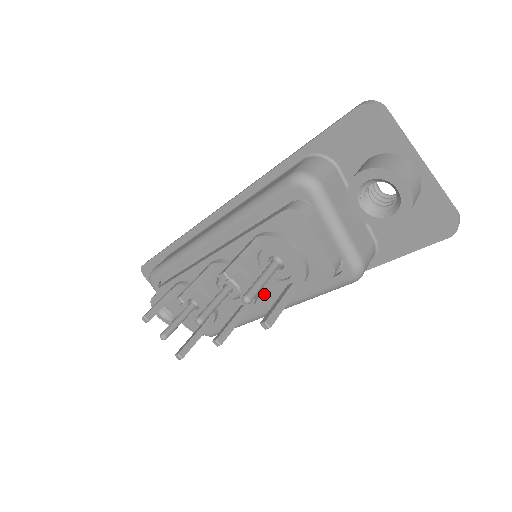
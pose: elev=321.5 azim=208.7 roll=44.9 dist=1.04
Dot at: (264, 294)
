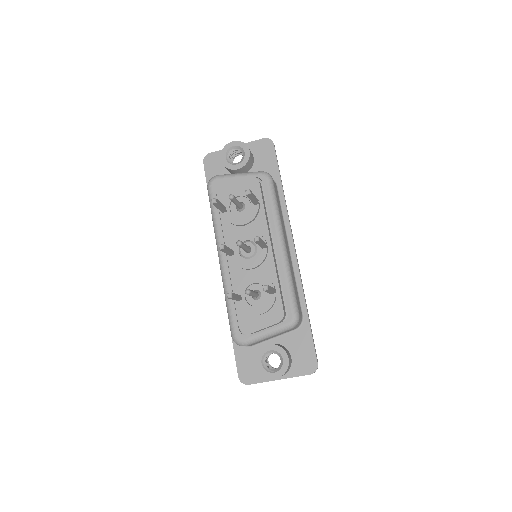
Dot at: (260, 230)
